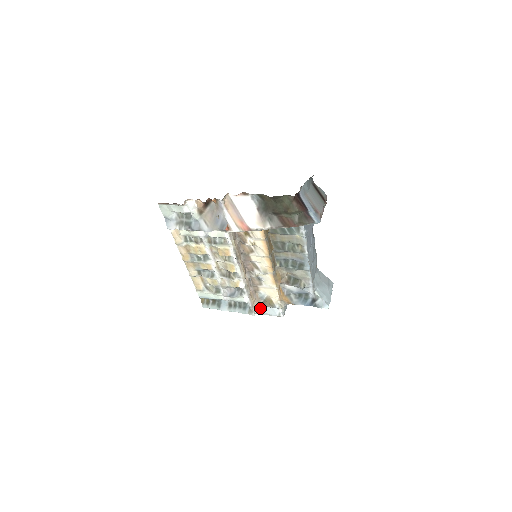
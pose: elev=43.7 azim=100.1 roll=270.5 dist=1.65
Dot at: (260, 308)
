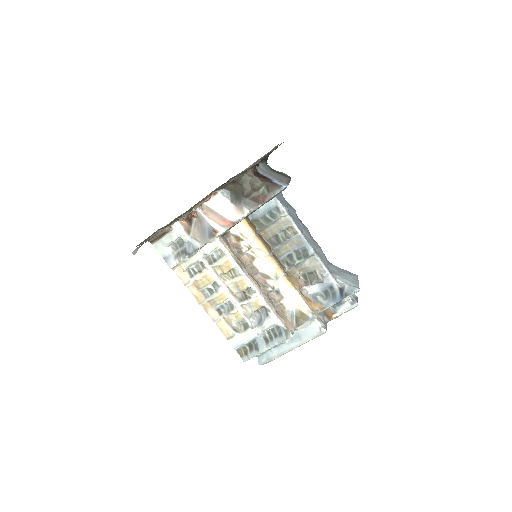
Dot at: (299, 334)
